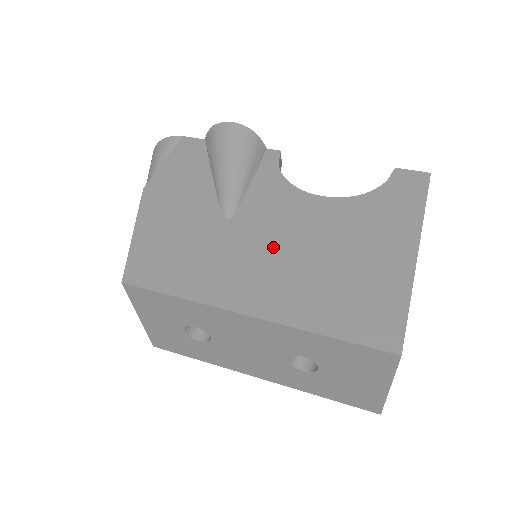
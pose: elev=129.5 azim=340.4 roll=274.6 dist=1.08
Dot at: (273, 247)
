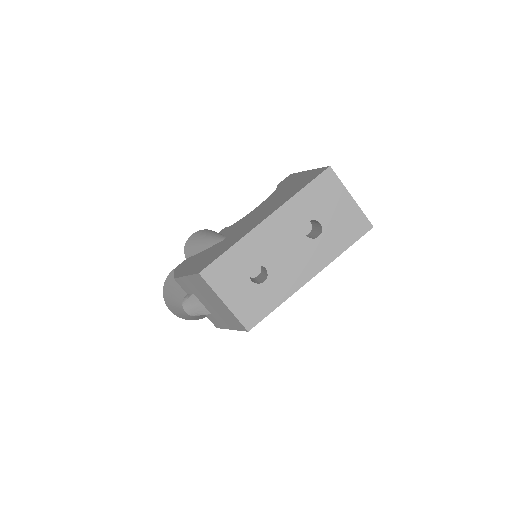
Dot at: (253, 218)
